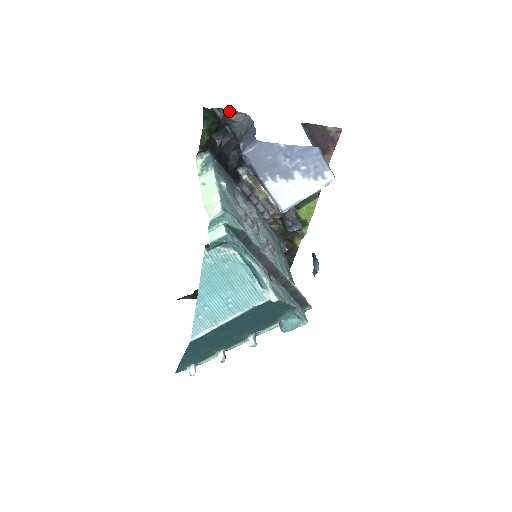
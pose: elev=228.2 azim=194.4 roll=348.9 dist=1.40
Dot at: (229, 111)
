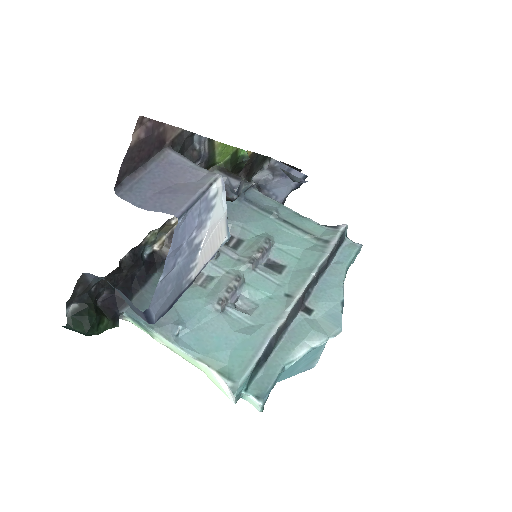
Dot at: (73, 293)
